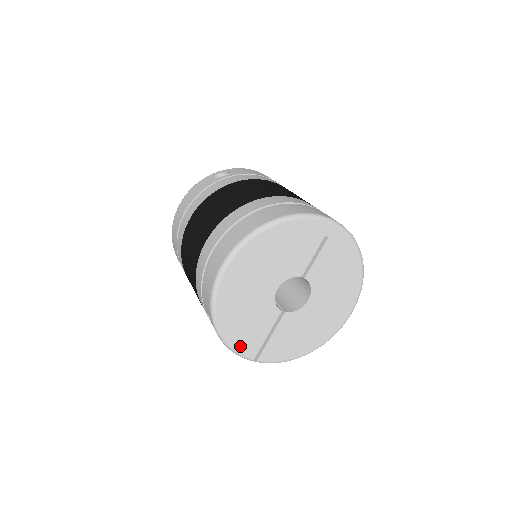
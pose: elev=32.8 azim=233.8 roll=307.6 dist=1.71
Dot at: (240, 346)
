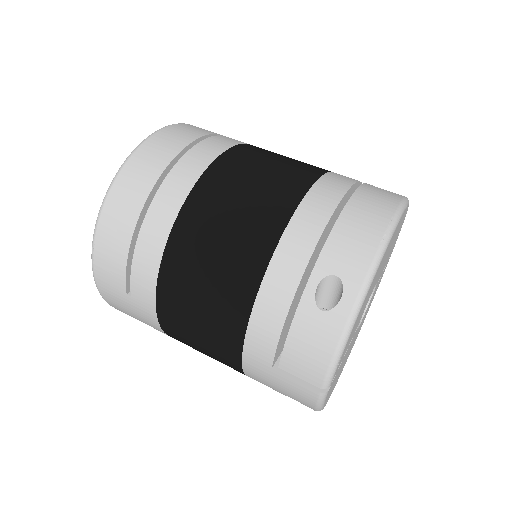
Dot at: (343, 352)
